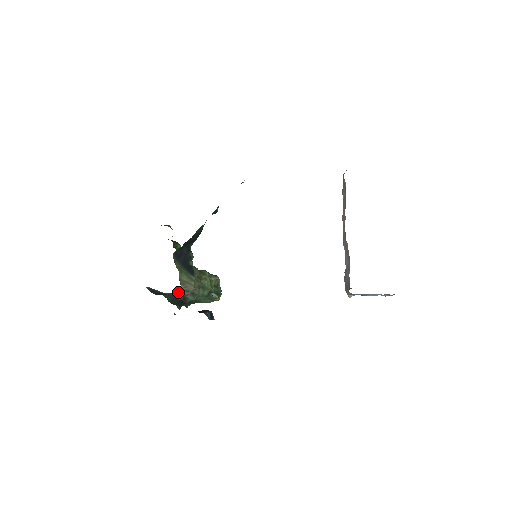
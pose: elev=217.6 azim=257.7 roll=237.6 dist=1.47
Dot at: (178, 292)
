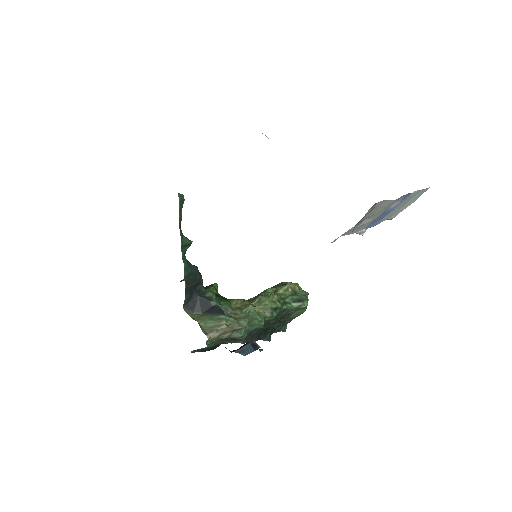
Dot at: (216, 340)
